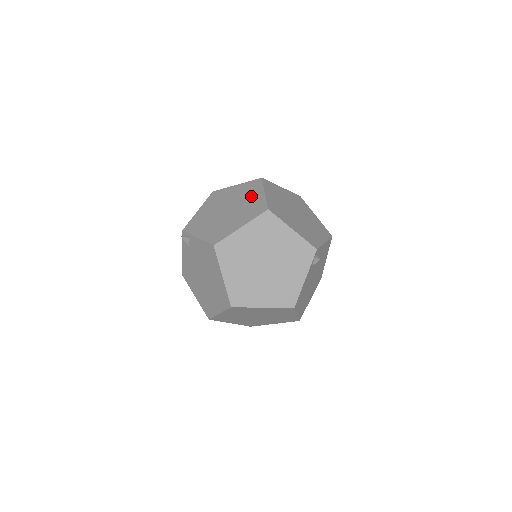
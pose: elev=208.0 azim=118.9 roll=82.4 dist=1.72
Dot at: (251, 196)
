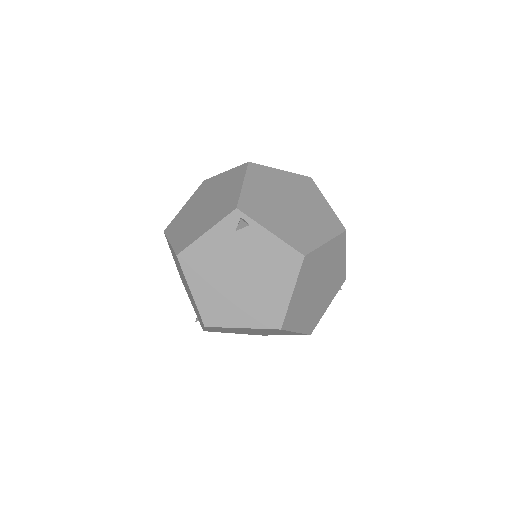
Dot at: (314, 199)
